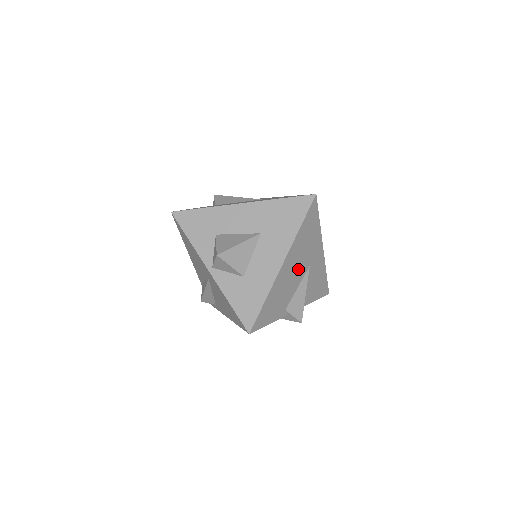
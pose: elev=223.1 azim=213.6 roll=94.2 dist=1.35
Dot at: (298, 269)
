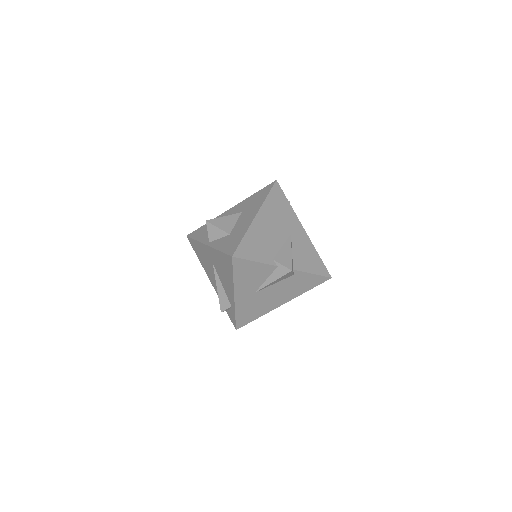
Dot at: (277, 230)
